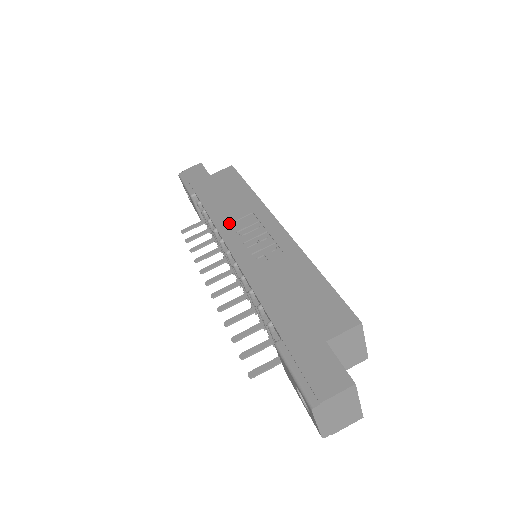
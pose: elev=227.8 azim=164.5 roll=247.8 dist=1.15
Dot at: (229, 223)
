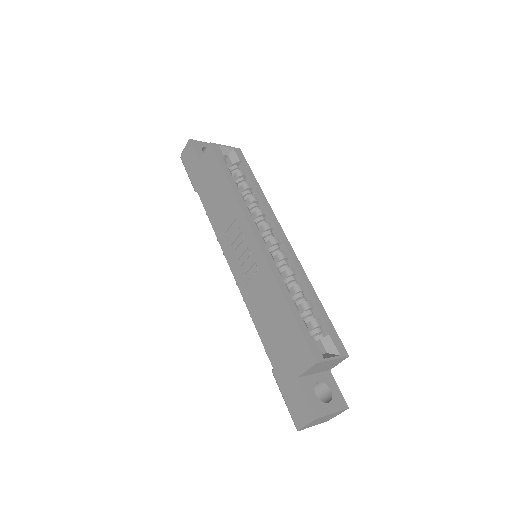
Dot at: (224, 234)
